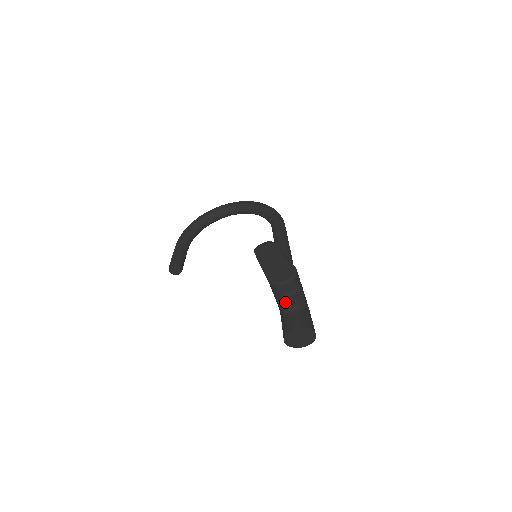
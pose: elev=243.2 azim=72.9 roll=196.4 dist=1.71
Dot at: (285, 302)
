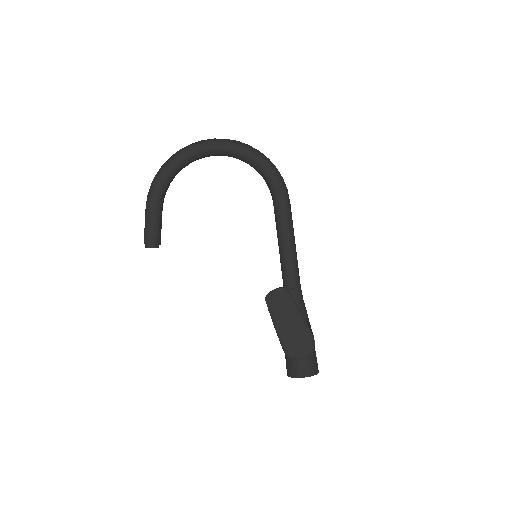
Dot at: occluded
